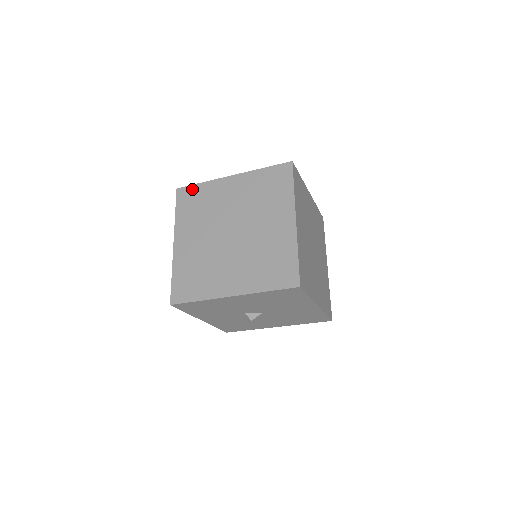
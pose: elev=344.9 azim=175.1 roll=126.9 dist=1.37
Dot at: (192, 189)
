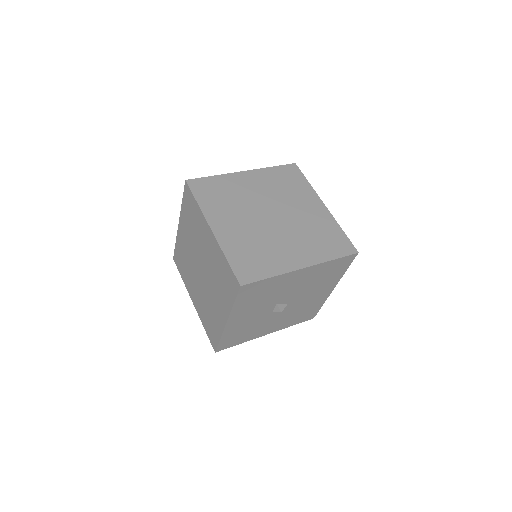
Dot at: (206, 181)
